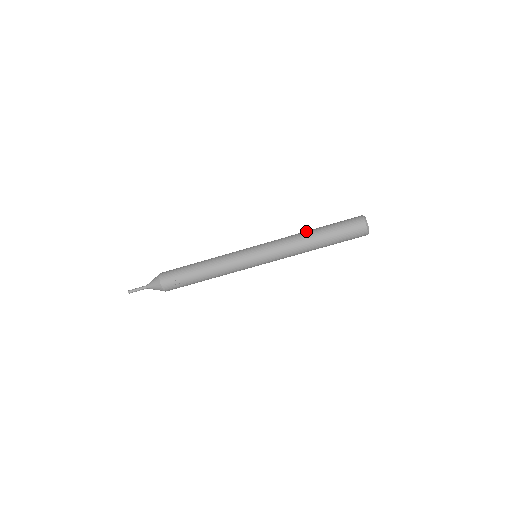
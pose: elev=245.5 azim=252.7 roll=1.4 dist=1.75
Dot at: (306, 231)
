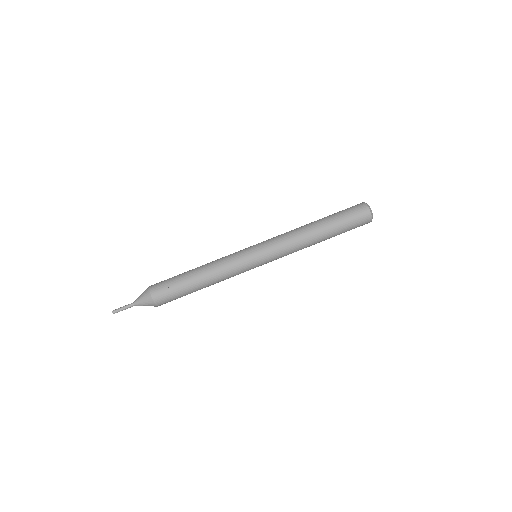
Dot at: occluded
